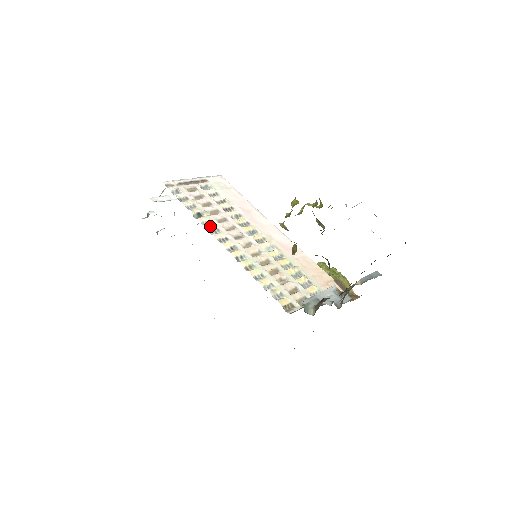
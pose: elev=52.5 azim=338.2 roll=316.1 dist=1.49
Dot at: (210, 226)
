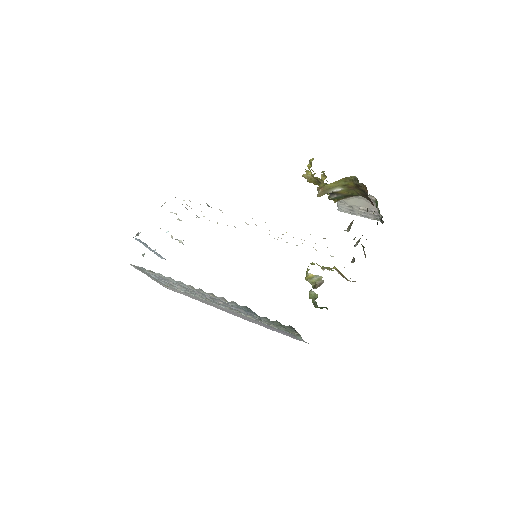
Dot at: occluded
